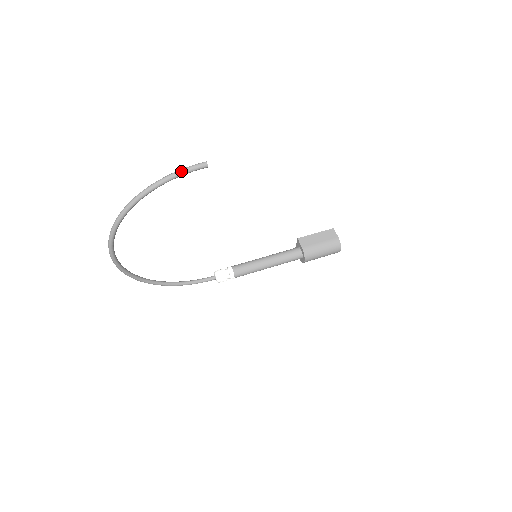
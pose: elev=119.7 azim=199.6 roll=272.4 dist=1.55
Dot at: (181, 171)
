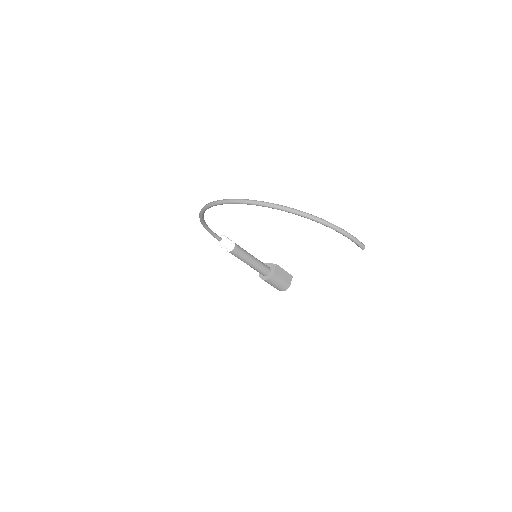
Dot at: (355, 239)
